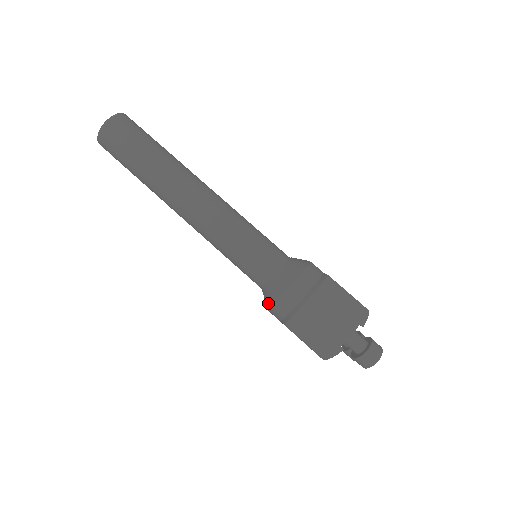
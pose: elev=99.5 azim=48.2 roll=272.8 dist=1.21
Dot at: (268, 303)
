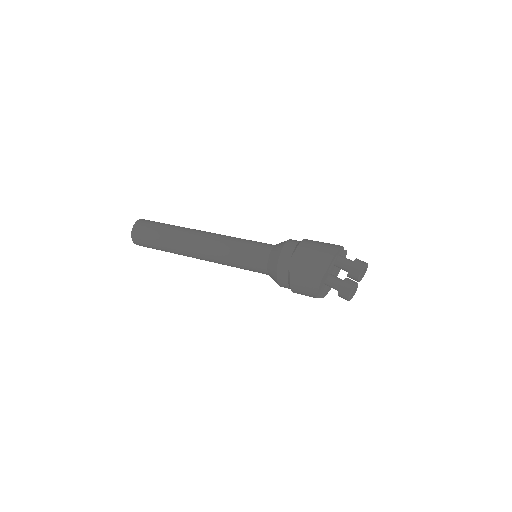
Dot at: (278, 250)
